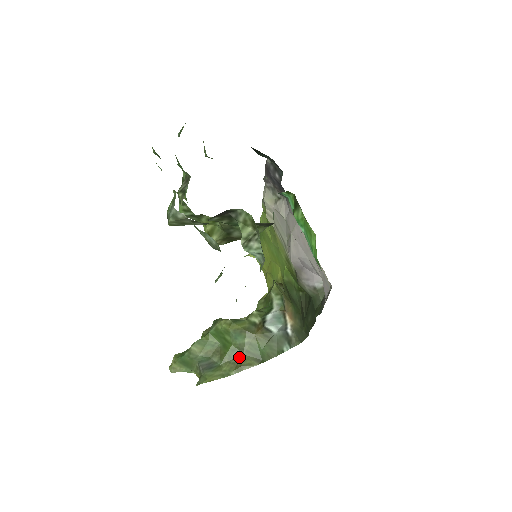
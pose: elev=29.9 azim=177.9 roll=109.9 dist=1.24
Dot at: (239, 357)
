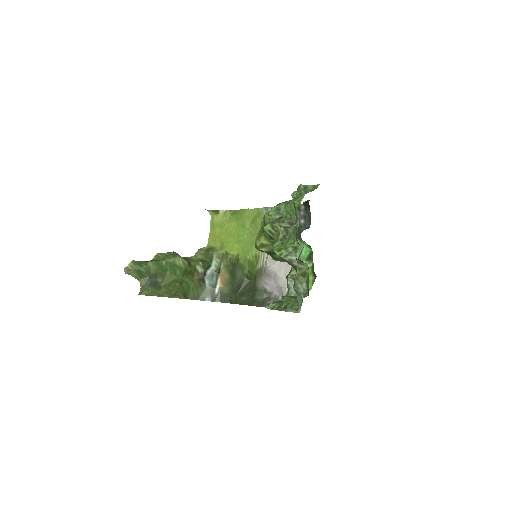
Dot at: (175, 288)
